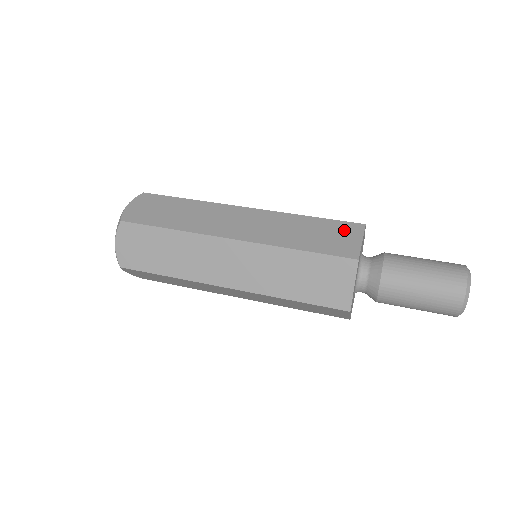
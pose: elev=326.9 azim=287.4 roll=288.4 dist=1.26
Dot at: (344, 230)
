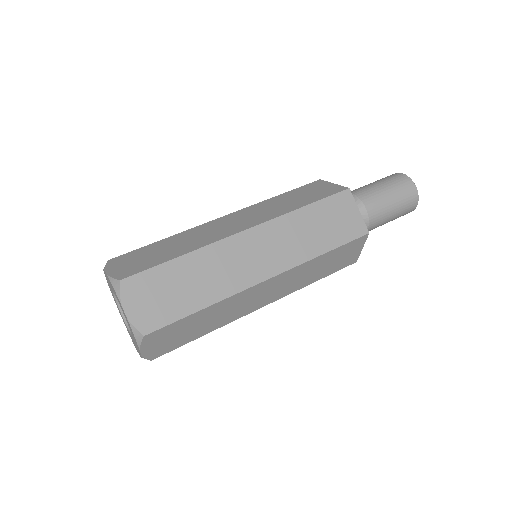
Dot at: (340, 206)
